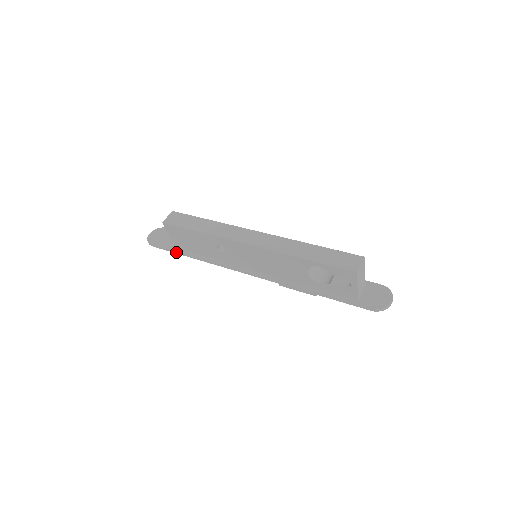
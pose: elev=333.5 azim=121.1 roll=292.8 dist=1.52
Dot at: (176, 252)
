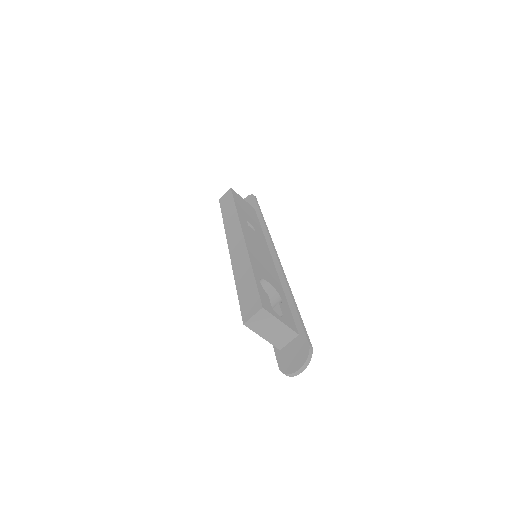
Dot at: occluded
